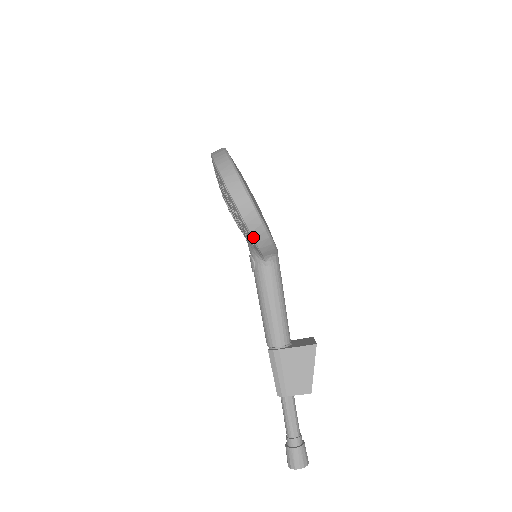
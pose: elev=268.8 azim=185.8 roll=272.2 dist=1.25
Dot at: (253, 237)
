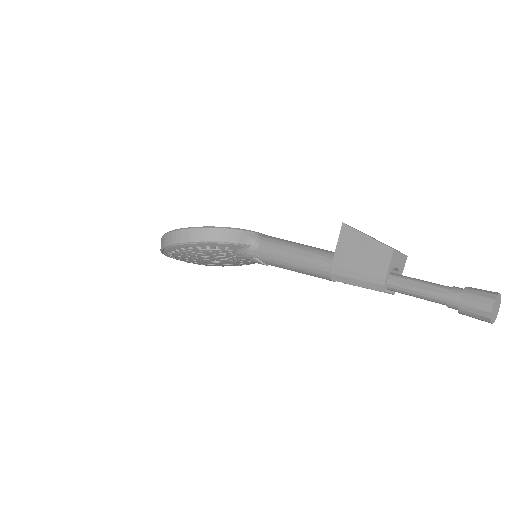
Dot at: (211, 241)
